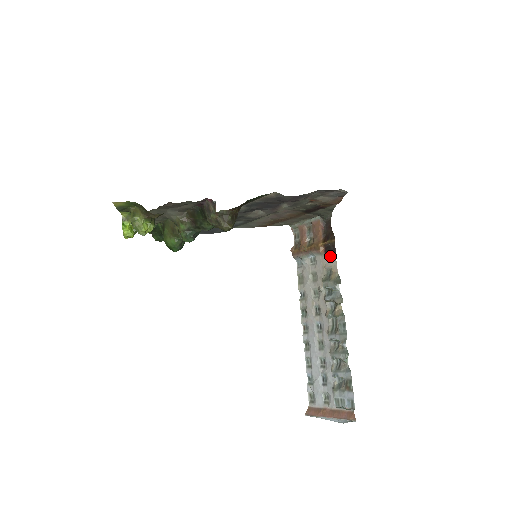
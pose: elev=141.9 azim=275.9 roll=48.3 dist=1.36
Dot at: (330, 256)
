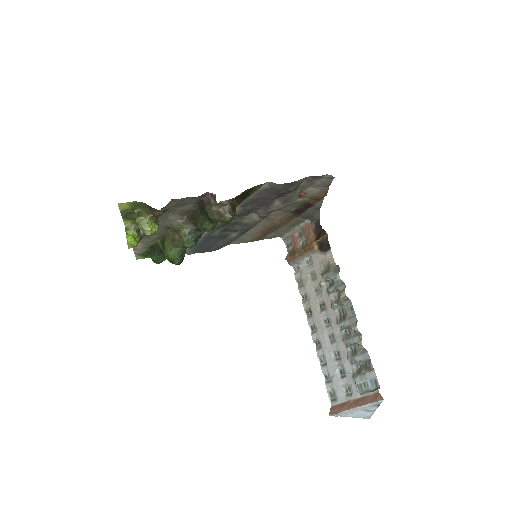
Dot at: (325, 251)
